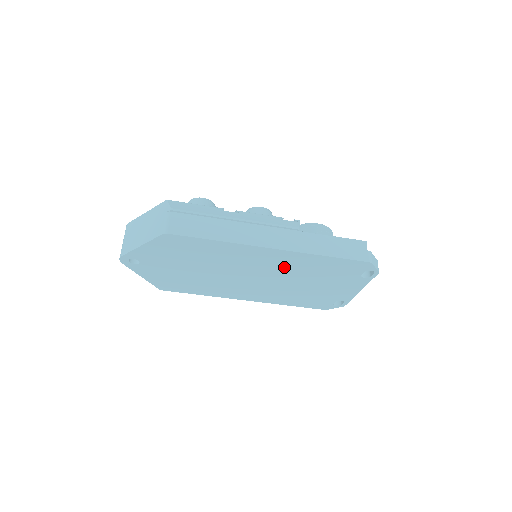
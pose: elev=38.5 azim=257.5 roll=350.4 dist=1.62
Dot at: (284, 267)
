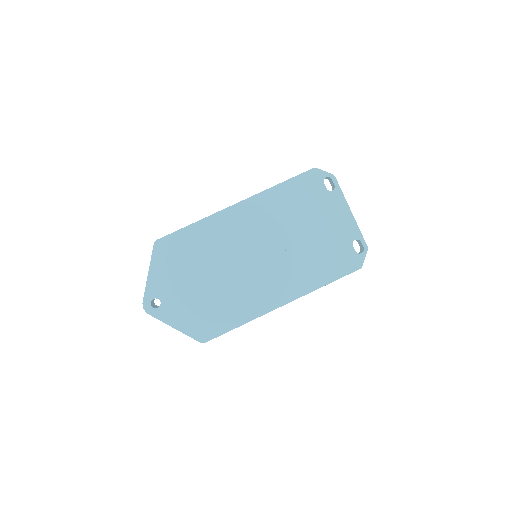
Dot at: (265, 223)
